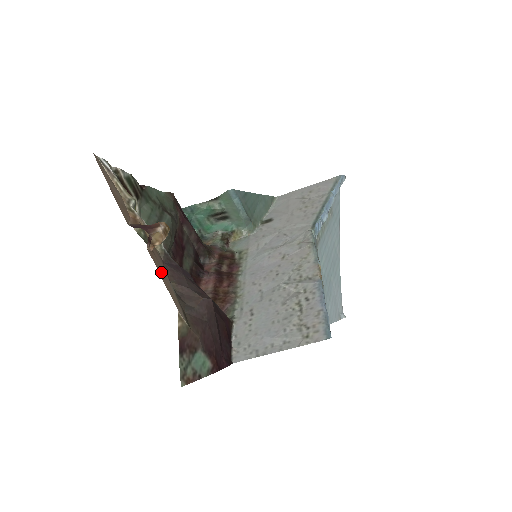
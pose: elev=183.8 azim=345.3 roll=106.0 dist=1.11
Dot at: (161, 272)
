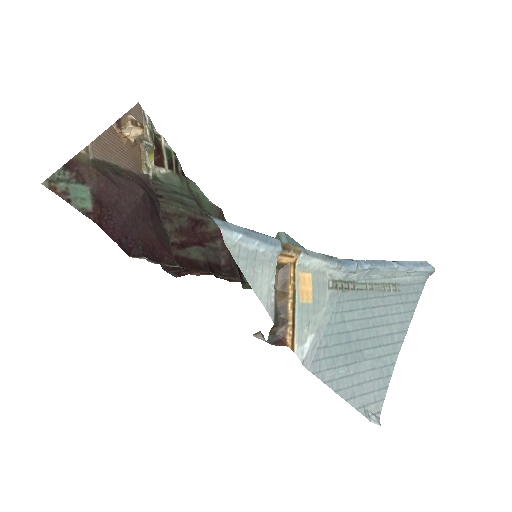
Dot at: (112, 144)
